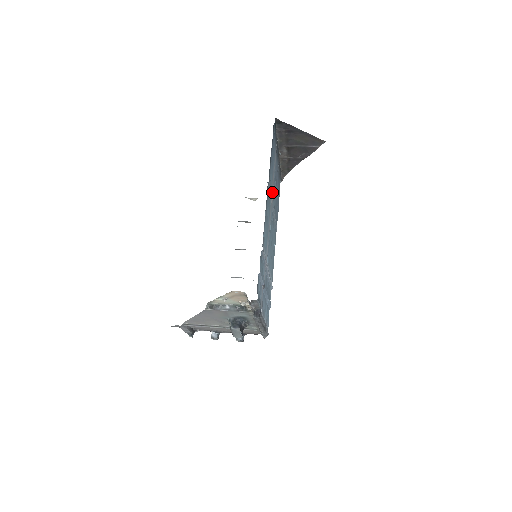
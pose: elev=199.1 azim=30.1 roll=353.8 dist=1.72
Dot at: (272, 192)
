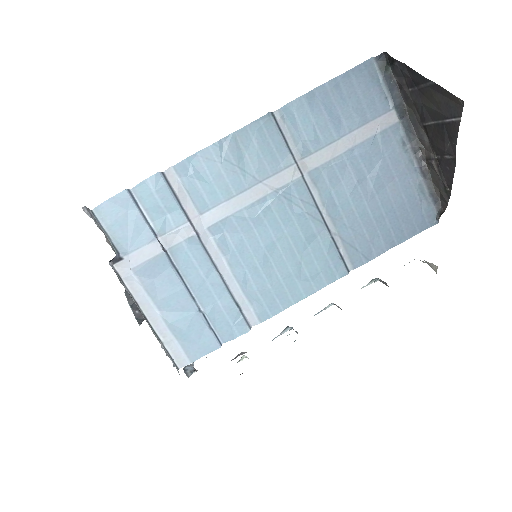
Dot at: (315, 162)
